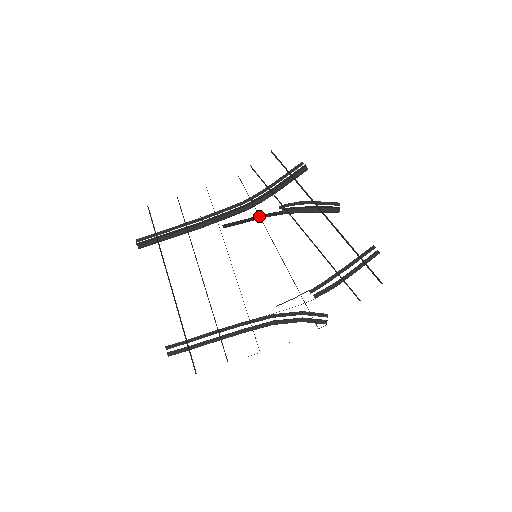
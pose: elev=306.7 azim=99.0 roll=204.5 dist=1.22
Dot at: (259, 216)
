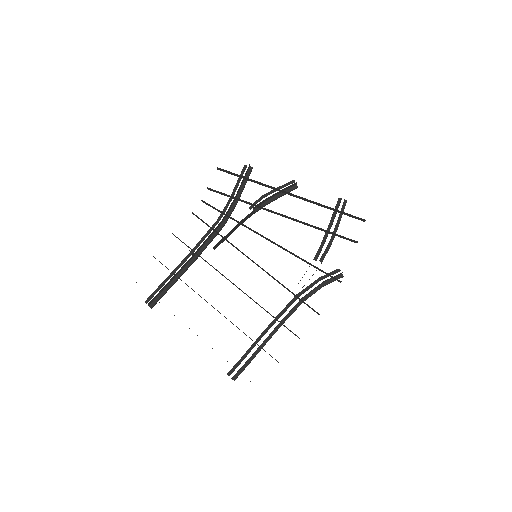
Dot at: (239, 223)
